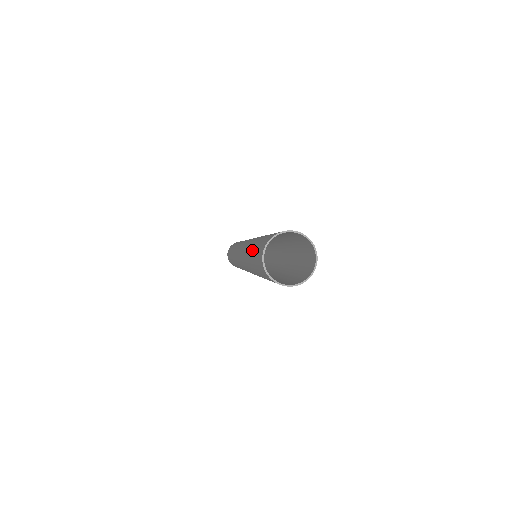
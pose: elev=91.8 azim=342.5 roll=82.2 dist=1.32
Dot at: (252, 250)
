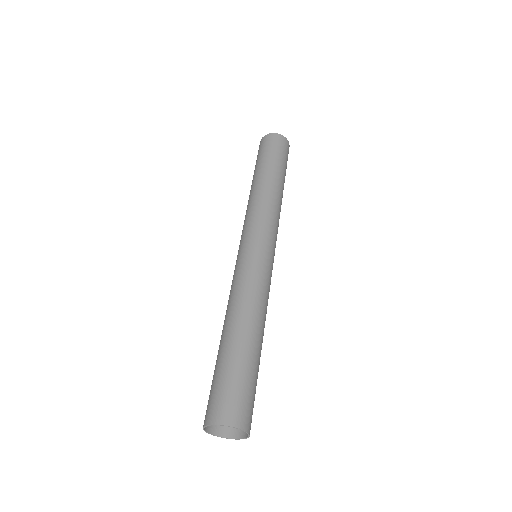
Dot at: (218, 355)
